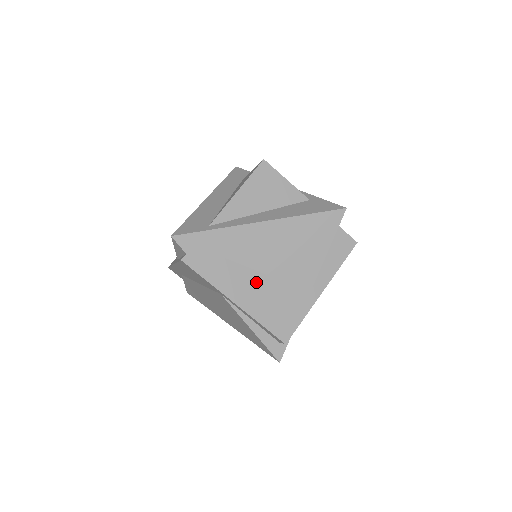
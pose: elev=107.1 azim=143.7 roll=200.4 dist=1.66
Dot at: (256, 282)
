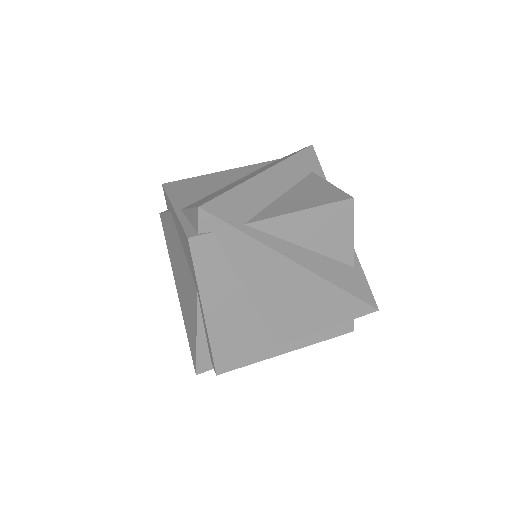
Dot at: (240, 307)
